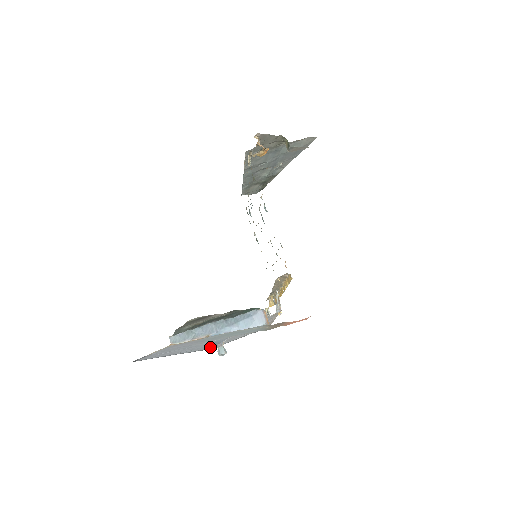
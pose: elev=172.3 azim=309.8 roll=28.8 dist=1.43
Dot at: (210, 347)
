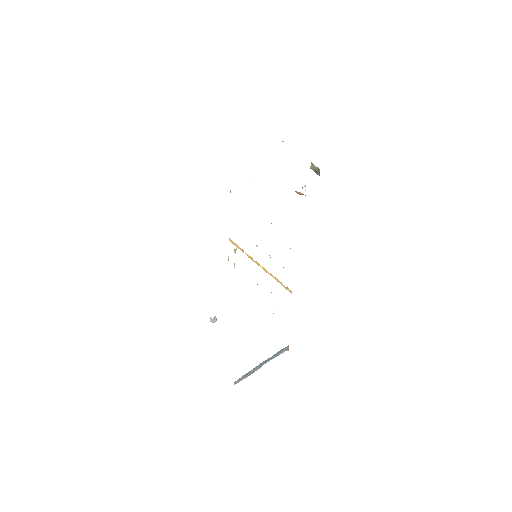
Dot at: occluded
